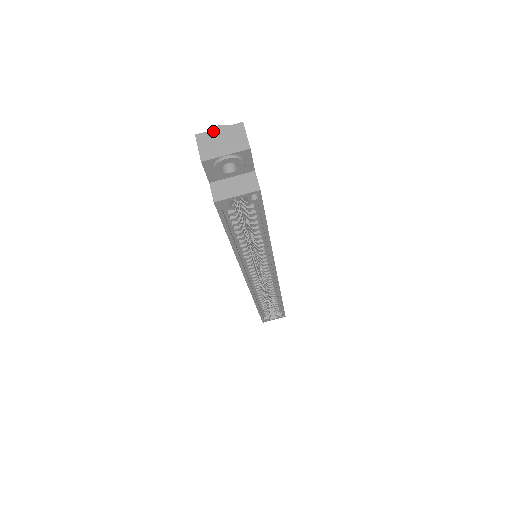
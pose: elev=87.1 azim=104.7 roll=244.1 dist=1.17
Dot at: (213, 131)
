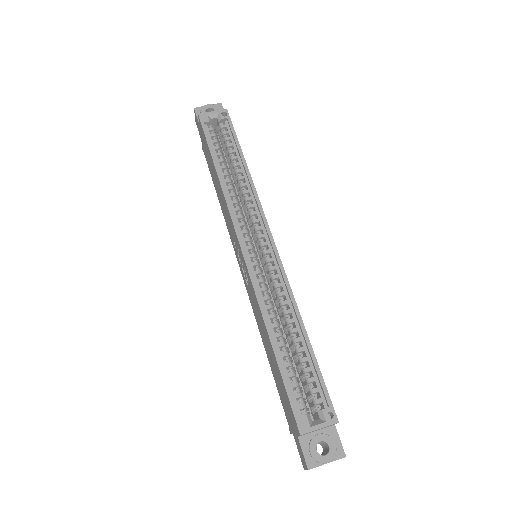
Dot at: occluded
